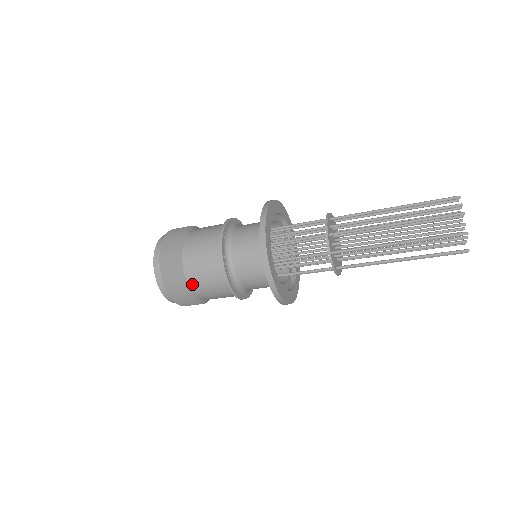
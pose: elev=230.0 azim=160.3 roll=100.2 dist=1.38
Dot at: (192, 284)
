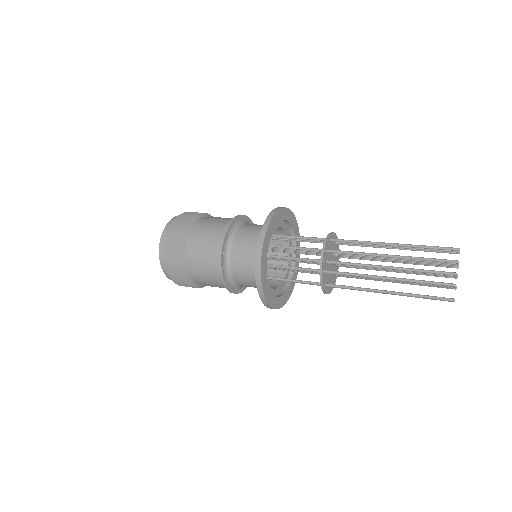
Dot at: (191, 239)
